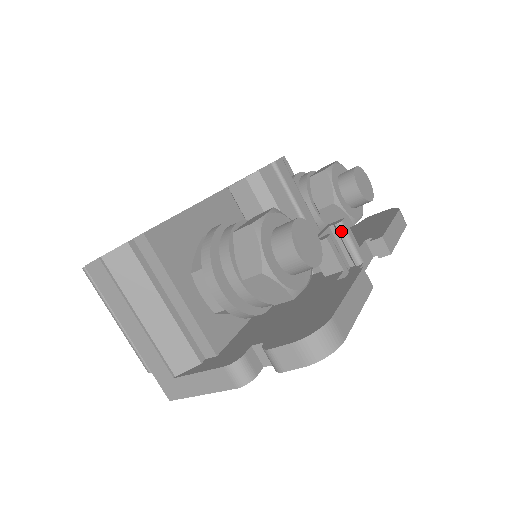
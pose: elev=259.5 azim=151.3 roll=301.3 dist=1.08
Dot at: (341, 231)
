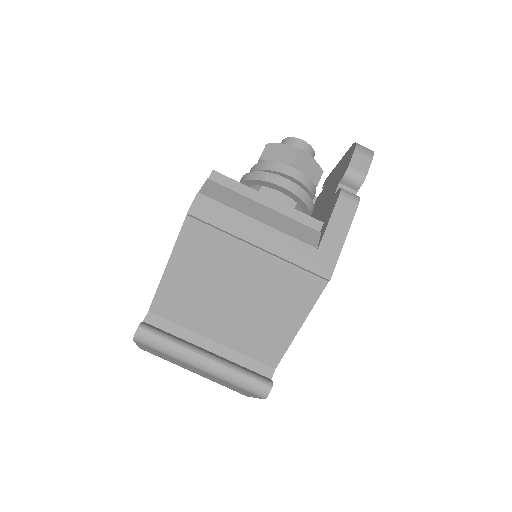
Dot at: occluded
